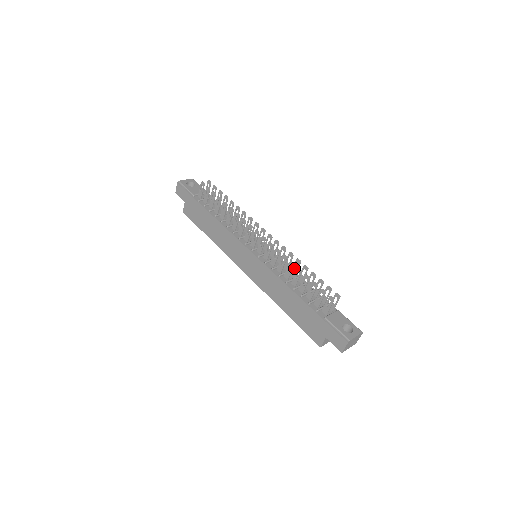
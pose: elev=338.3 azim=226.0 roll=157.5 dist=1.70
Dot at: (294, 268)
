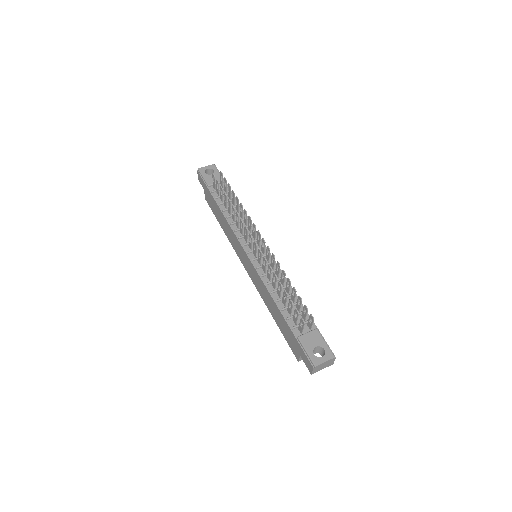
Dot at: (282, 277)
